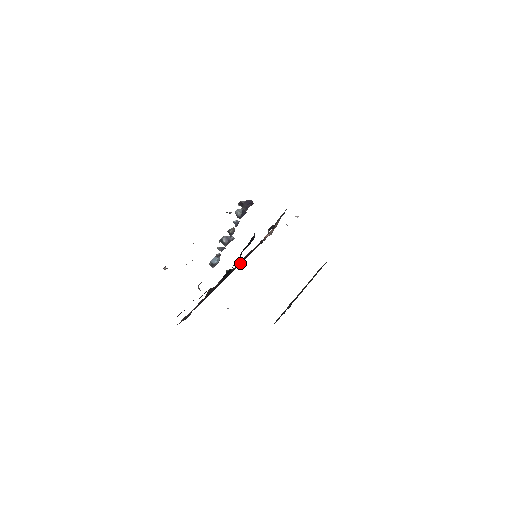
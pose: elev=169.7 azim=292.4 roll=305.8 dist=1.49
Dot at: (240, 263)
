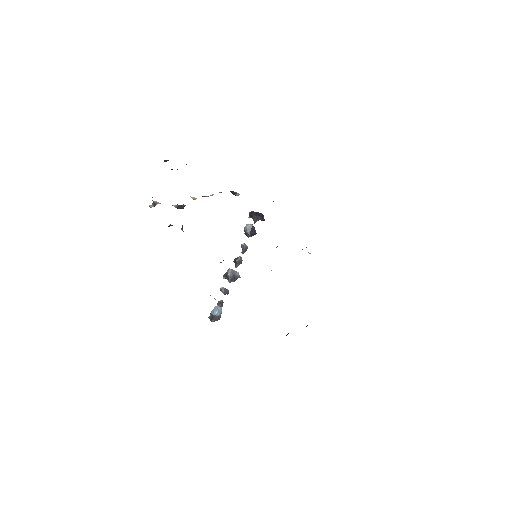
Dot at: occluded
